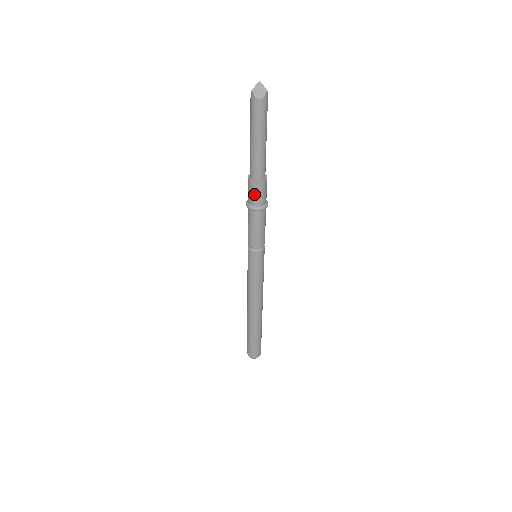
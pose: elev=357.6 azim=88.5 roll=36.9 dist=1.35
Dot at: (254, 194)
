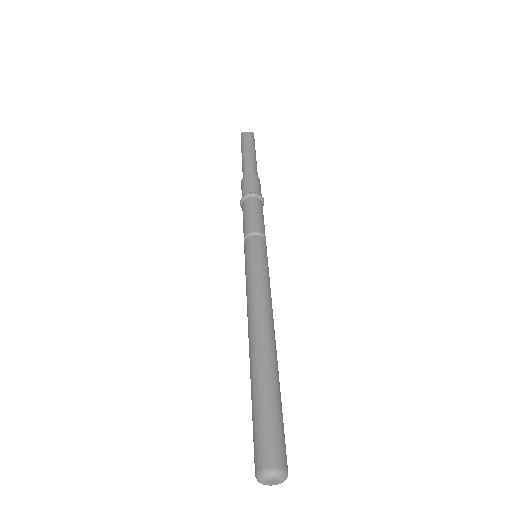
Dot at: (249, 184)
